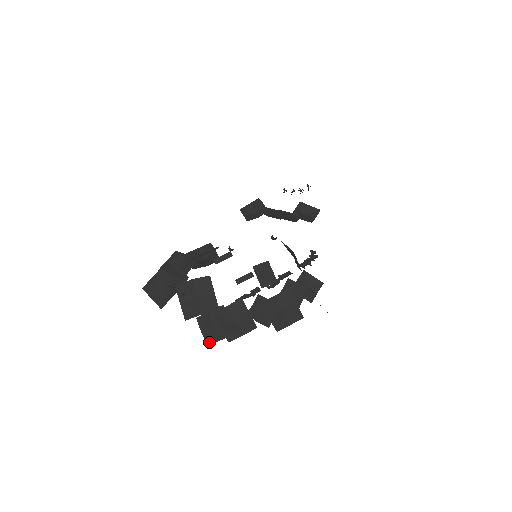
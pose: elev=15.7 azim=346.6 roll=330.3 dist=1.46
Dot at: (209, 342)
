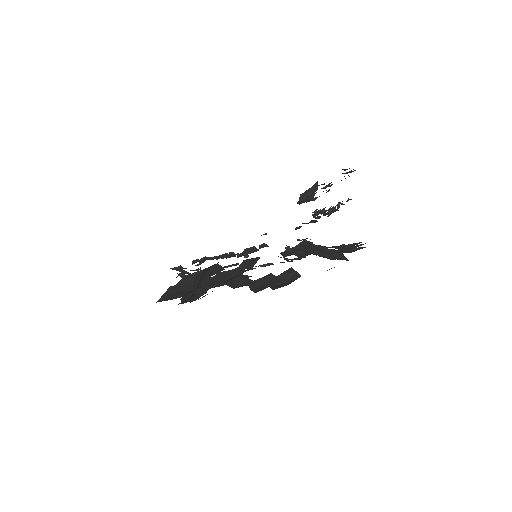
Dot at: (160, 301)
